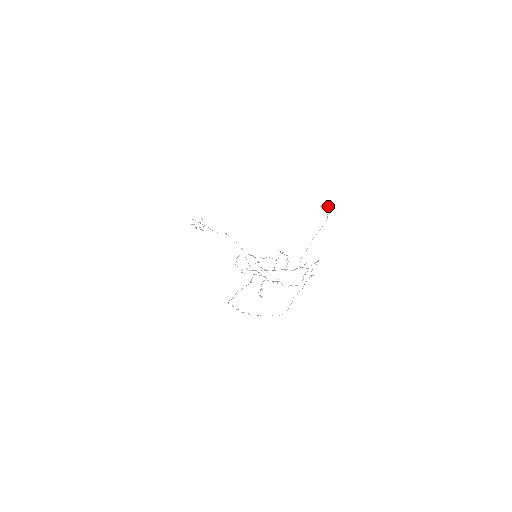
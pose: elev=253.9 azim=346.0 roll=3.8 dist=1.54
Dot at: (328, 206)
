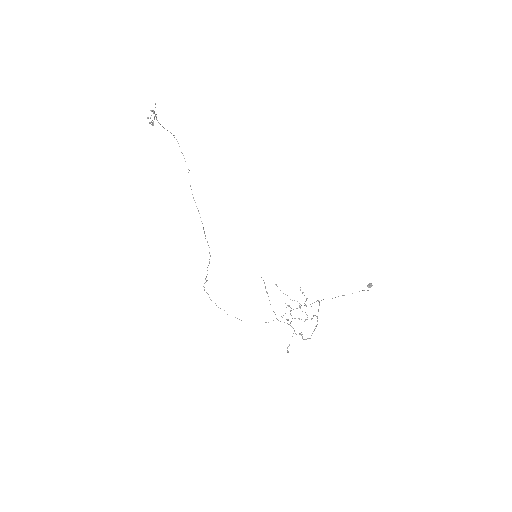
Dot at: (371, 286)
